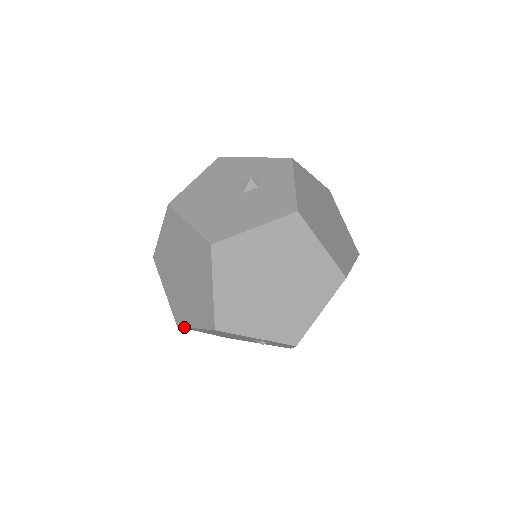
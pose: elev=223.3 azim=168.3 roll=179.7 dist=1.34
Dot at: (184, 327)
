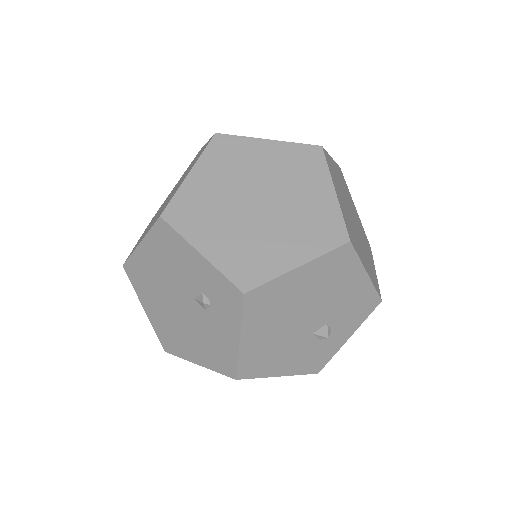
Dot at: (129, 260)
